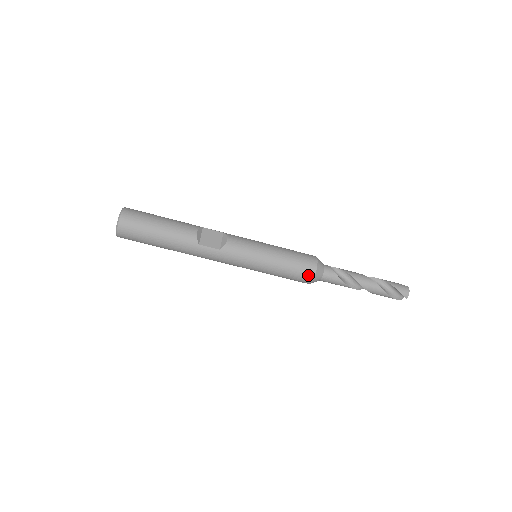
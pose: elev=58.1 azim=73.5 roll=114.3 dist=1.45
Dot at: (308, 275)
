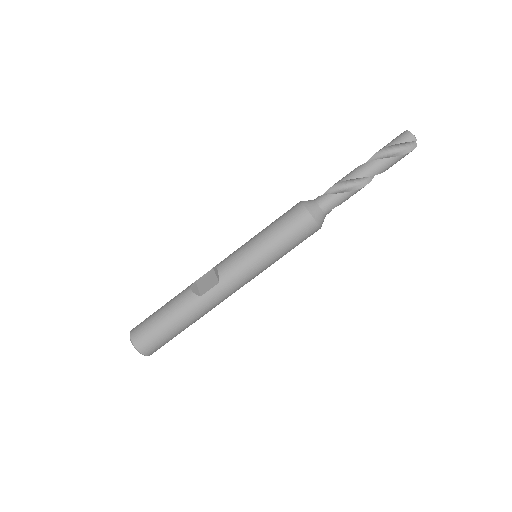
Dot at: (306, 222)
